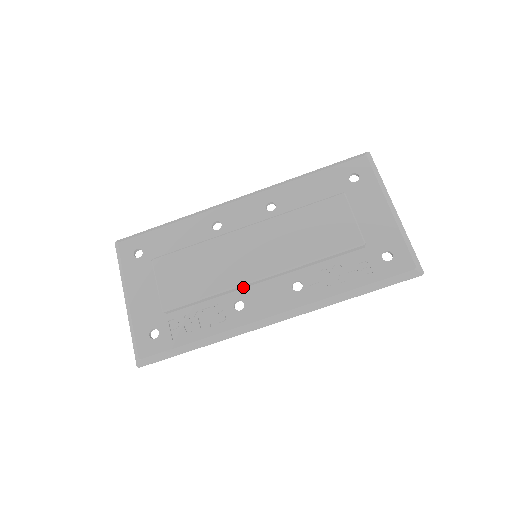
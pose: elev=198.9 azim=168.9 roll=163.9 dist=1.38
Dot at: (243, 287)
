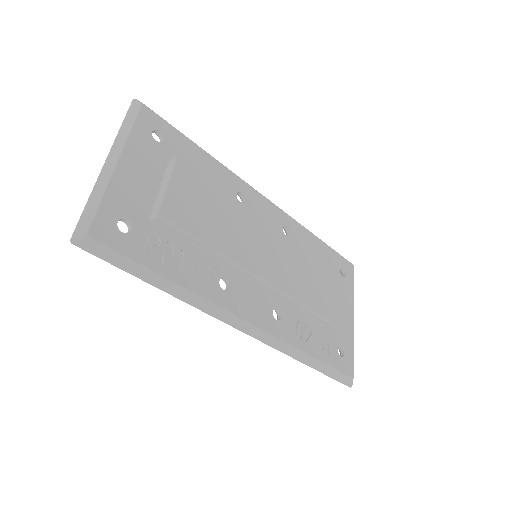
Dot at: (238, 271)
